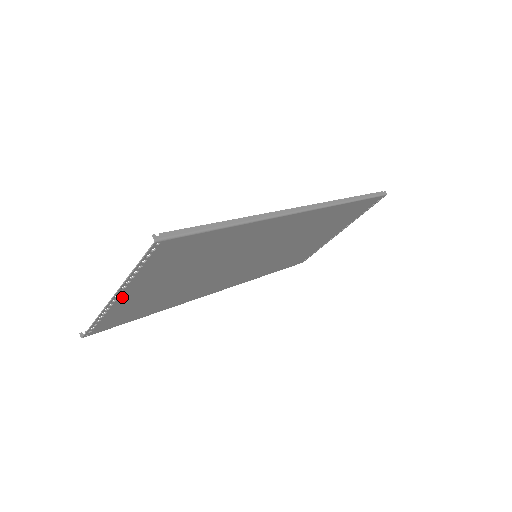
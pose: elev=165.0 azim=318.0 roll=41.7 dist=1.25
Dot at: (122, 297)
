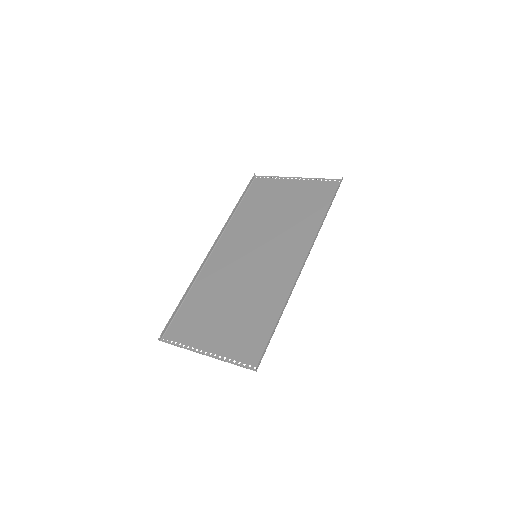
Dot at: (205, 347)
